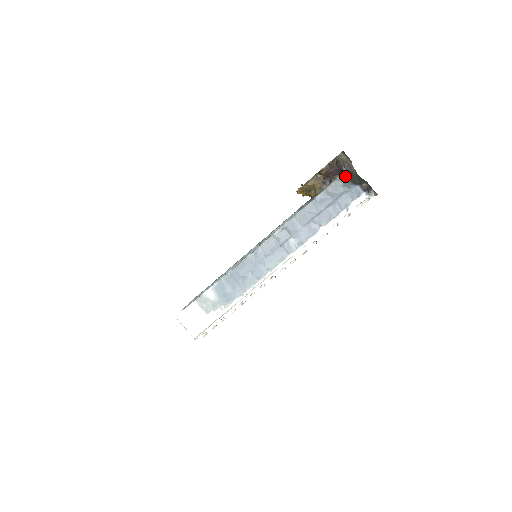
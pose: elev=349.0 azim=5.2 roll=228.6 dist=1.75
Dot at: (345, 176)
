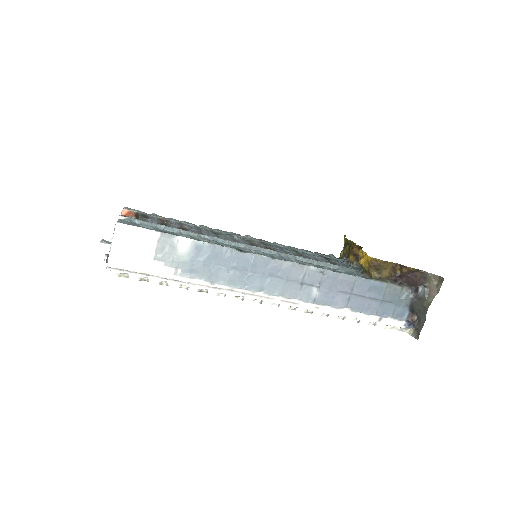
Dot at: (413, 294)
